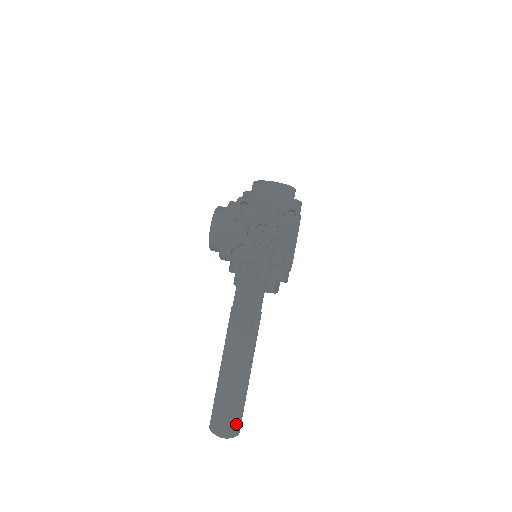
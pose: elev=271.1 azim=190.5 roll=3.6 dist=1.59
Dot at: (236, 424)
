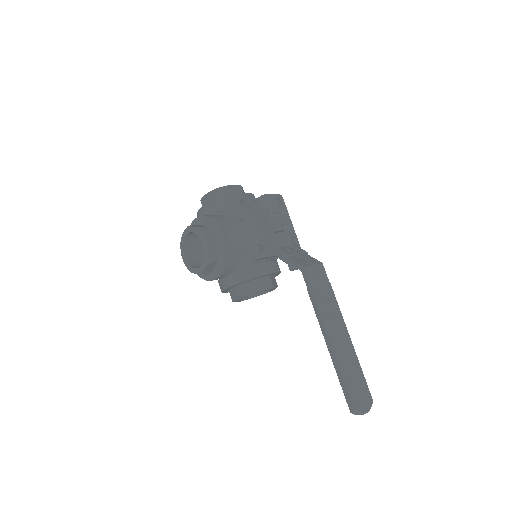
Dot at: (368, 392)
